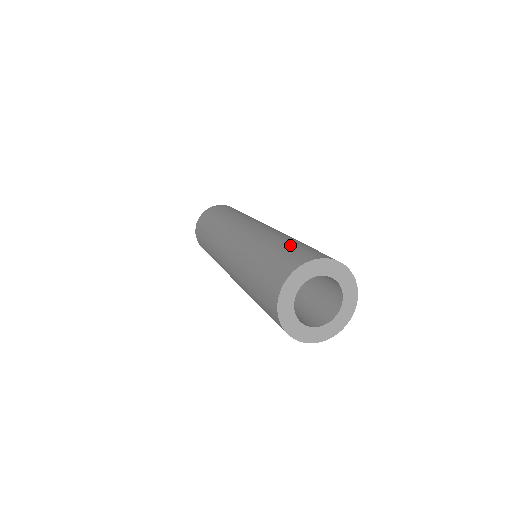
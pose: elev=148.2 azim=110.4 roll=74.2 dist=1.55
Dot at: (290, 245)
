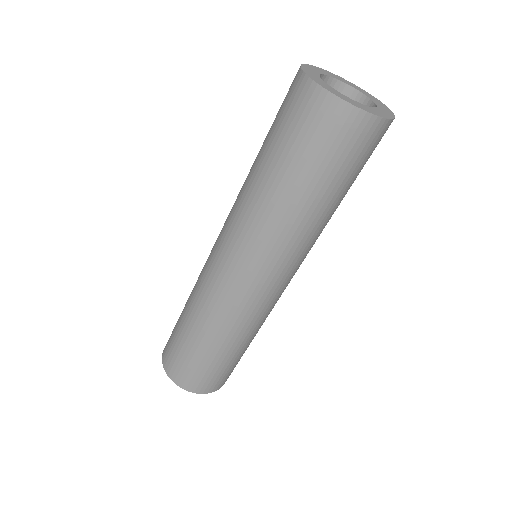
Dot at: (193, 354)
